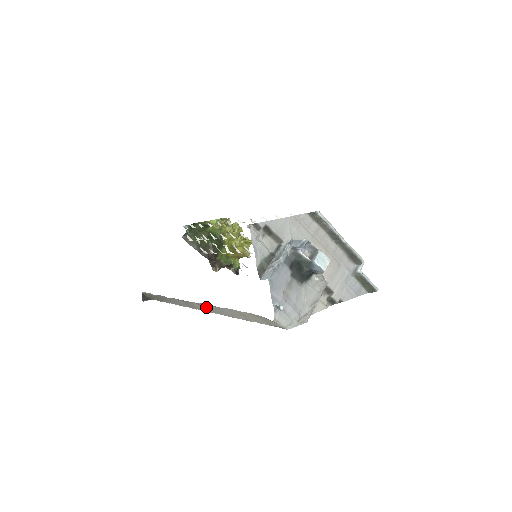
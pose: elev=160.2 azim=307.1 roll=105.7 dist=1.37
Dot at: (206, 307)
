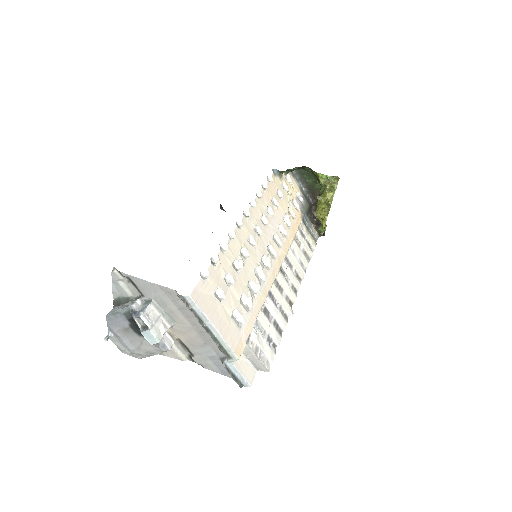
Dot at: occluded
